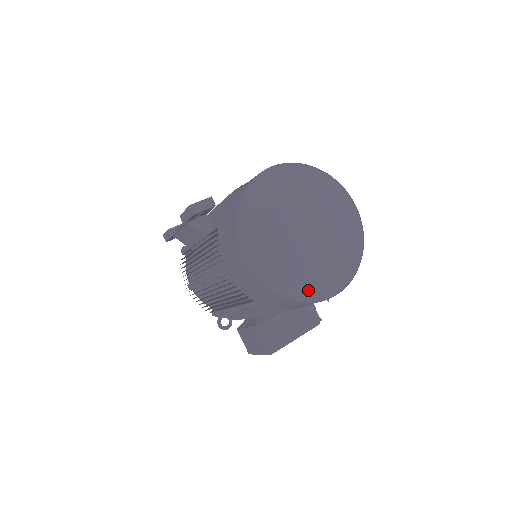
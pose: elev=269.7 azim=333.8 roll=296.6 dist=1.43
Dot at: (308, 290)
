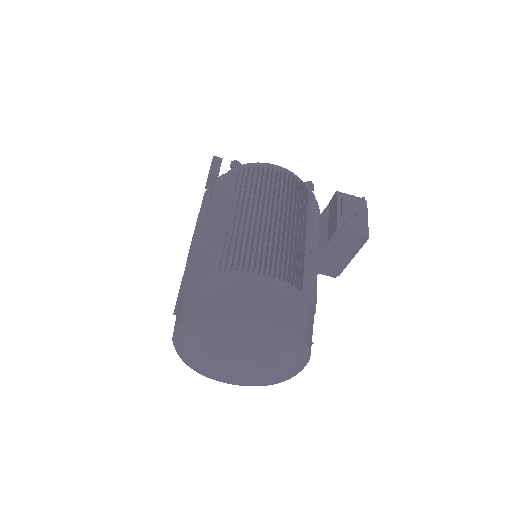
Dot at: occluded
